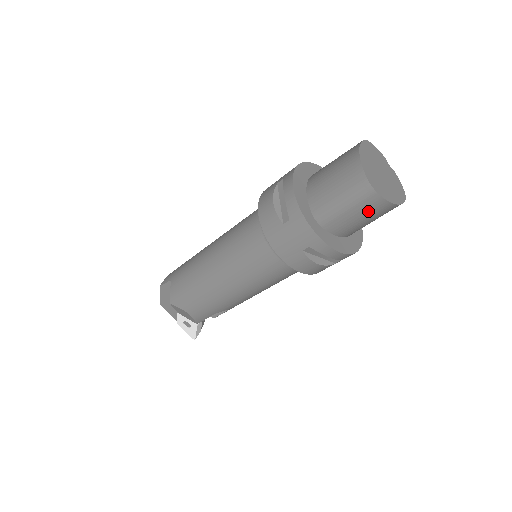
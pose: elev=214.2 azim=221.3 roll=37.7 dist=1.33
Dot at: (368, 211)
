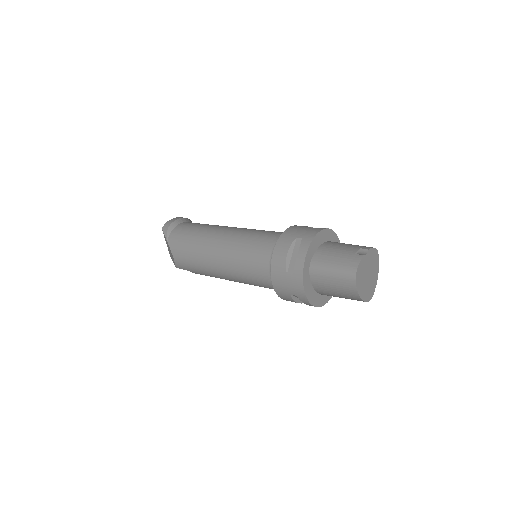
Dot at: occluded
